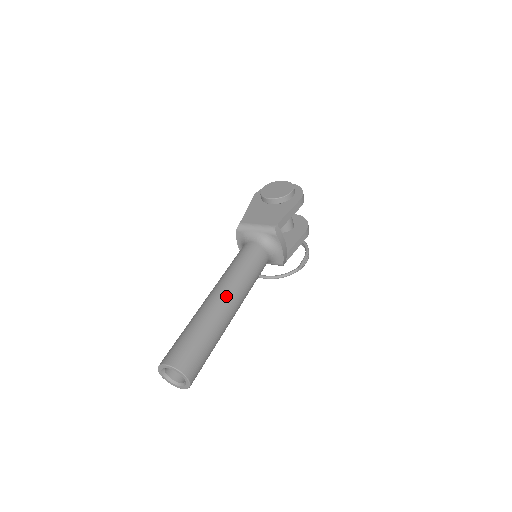
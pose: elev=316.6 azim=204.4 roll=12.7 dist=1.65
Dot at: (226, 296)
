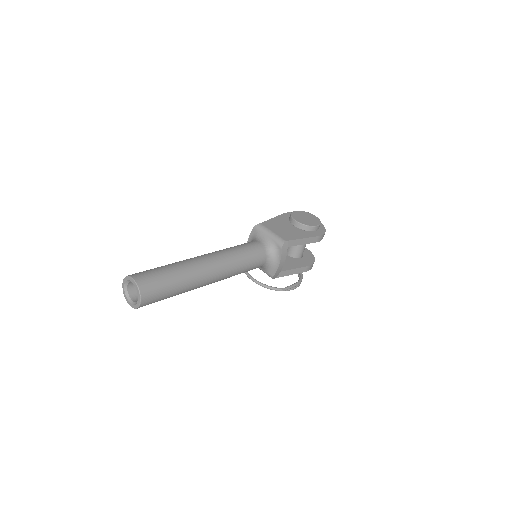
Dot at: (212, 264)
